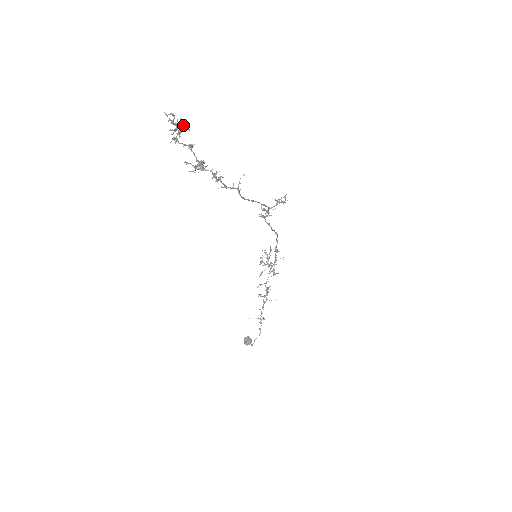
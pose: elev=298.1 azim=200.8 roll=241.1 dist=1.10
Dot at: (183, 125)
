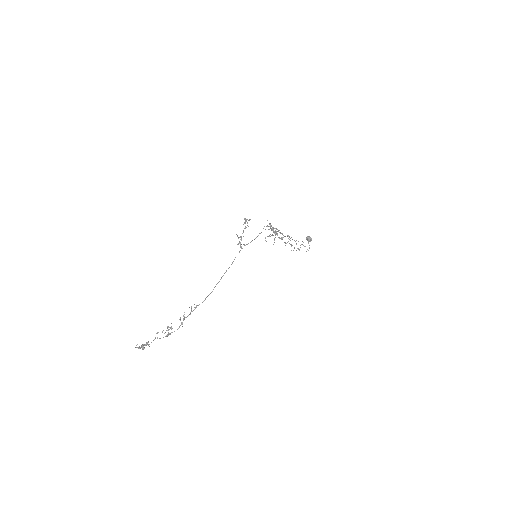
Dot at: (144, 345)
